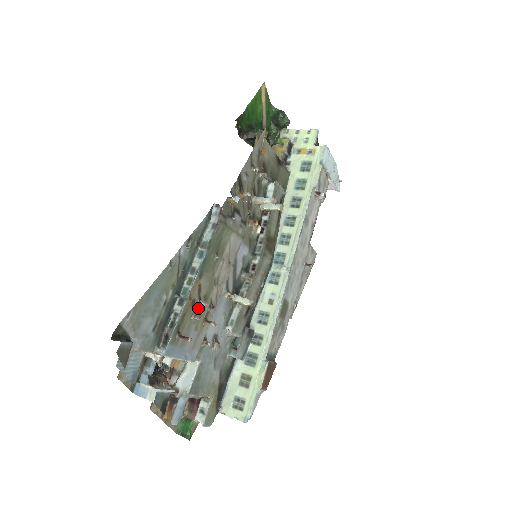
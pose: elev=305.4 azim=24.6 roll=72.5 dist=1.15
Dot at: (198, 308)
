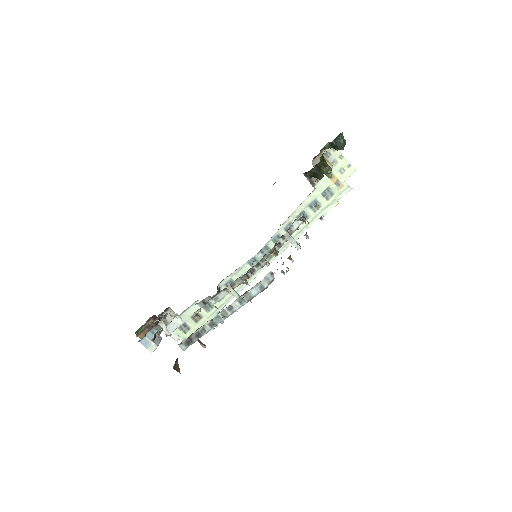
Dot at: occluded
